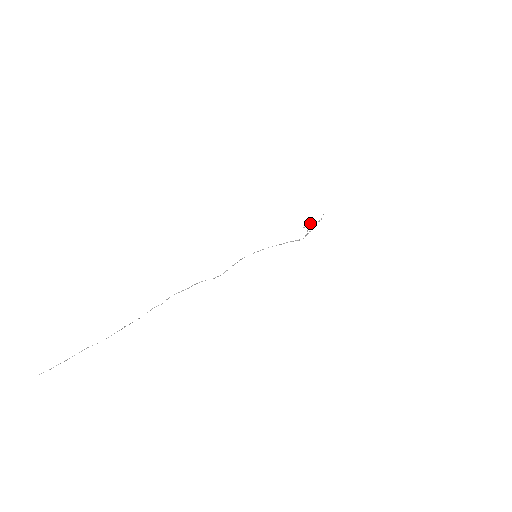
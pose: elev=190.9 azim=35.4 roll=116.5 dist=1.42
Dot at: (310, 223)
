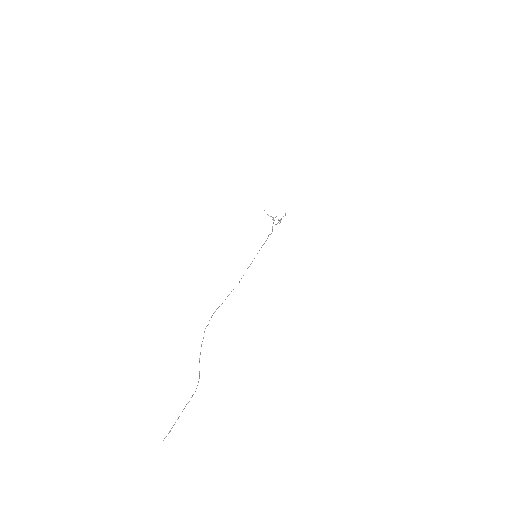
Dot at: (276, 216)
